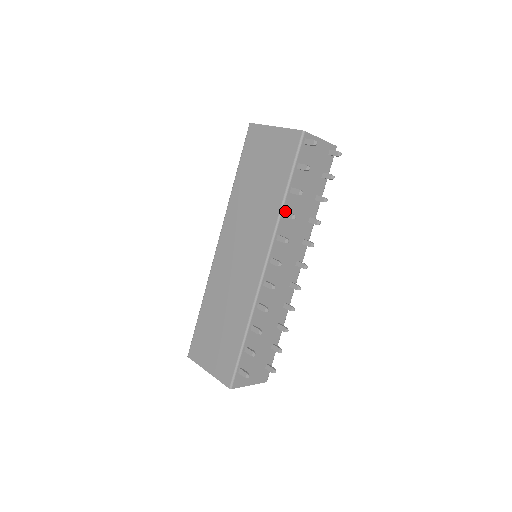
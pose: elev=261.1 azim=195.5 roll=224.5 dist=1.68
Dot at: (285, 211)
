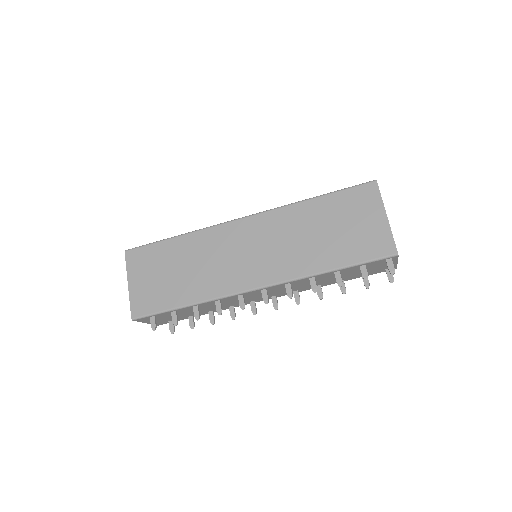
Dot at: (315, 277)
